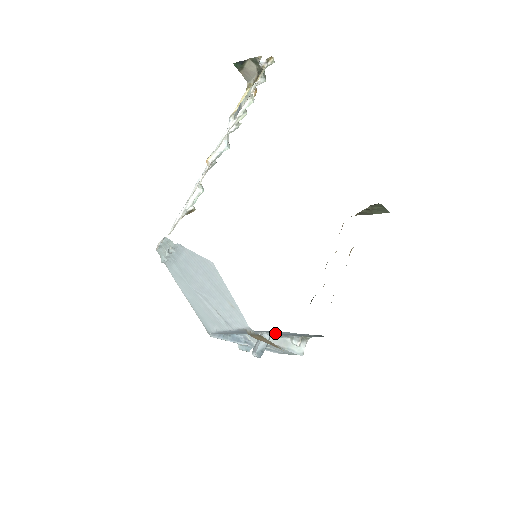
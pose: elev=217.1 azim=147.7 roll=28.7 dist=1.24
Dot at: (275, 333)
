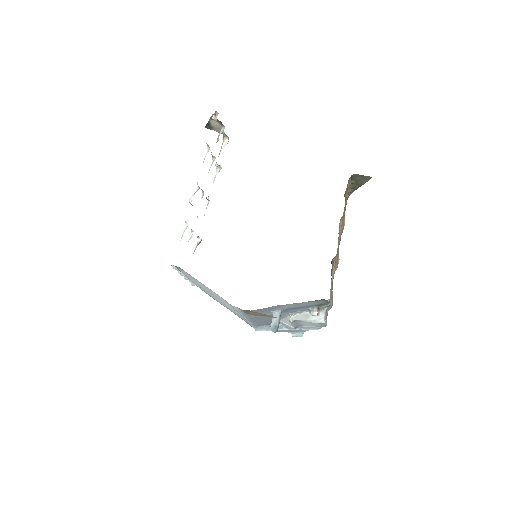
Dot at: (283, 309)
